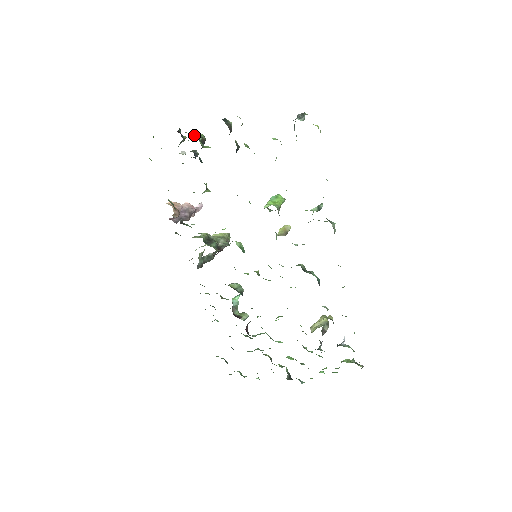
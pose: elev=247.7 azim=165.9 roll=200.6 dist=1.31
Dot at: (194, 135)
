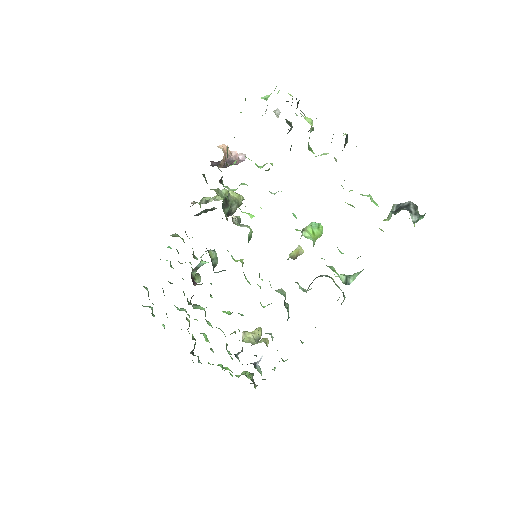
Dot at: (307, 119)
